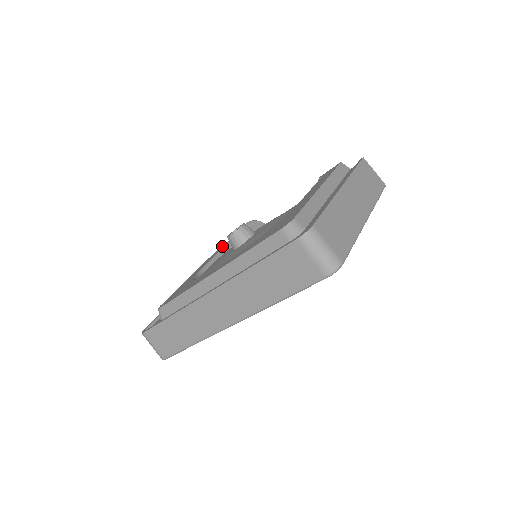
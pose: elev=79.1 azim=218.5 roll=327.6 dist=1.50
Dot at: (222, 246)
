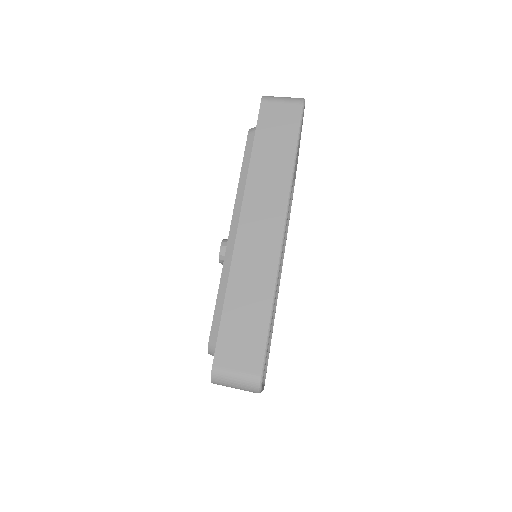
Dot at: occluded
